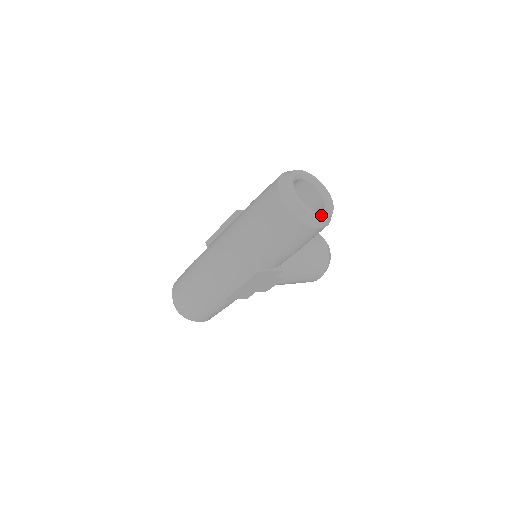
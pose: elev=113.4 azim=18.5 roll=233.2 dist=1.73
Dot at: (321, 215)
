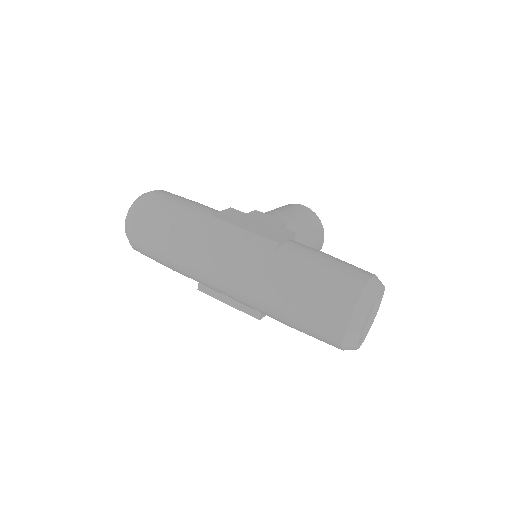
Dot at: occluded
